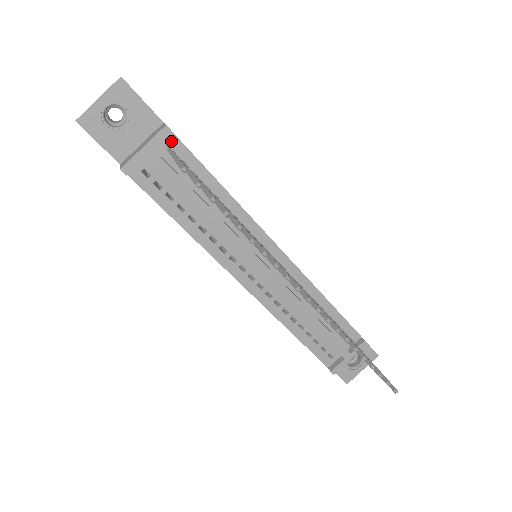
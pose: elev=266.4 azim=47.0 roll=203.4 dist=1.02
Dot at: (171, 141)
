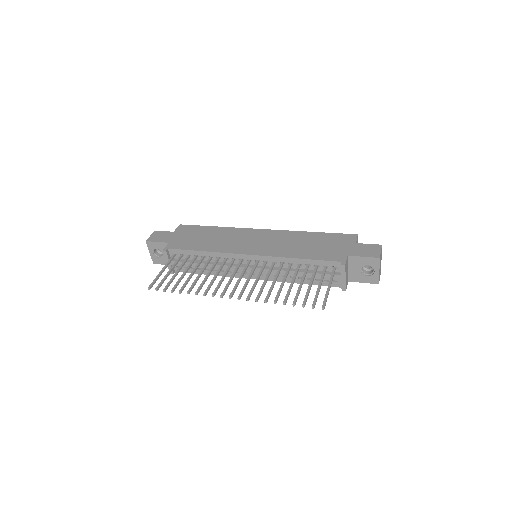
Dot at: (172, 251)
